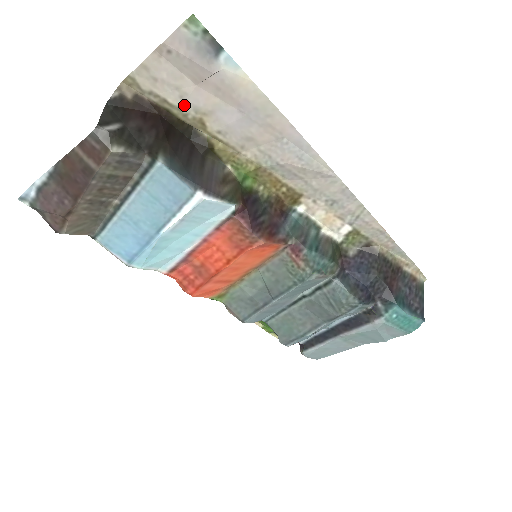
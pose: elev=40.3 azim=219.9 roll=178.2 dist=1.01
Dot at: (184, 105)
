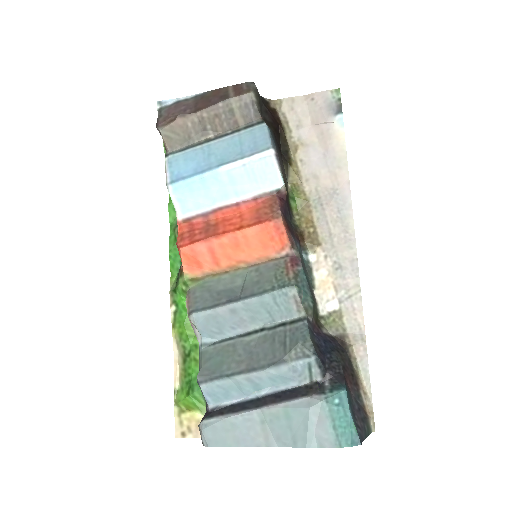
Dot at: (295, 131)
